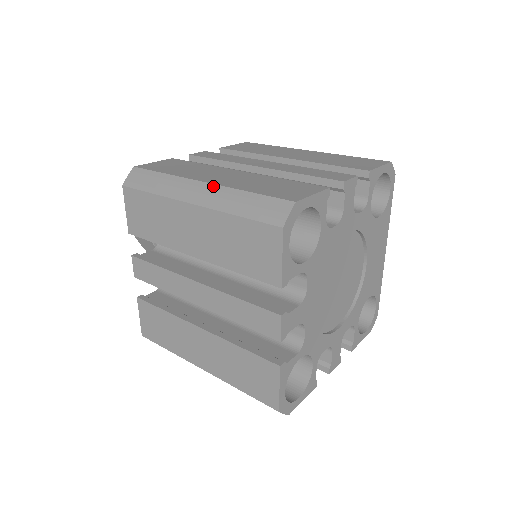
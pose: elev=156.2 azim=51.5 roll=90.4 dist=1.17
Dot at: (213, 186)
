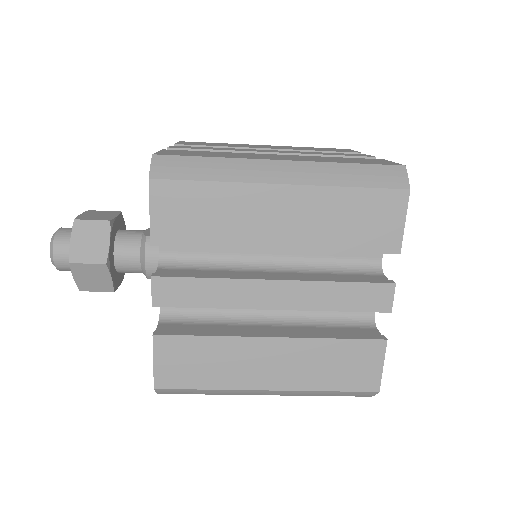
Dot at: (299, 163)
